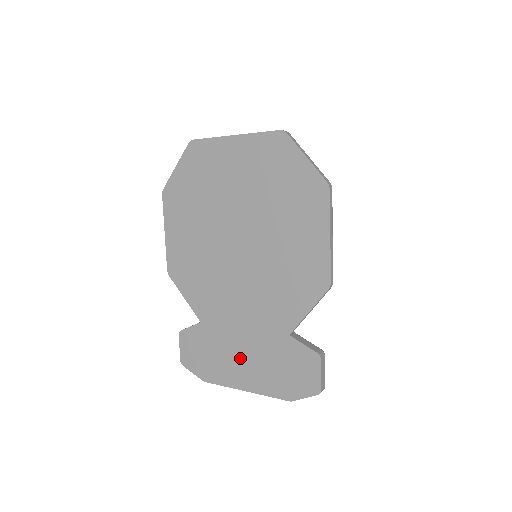
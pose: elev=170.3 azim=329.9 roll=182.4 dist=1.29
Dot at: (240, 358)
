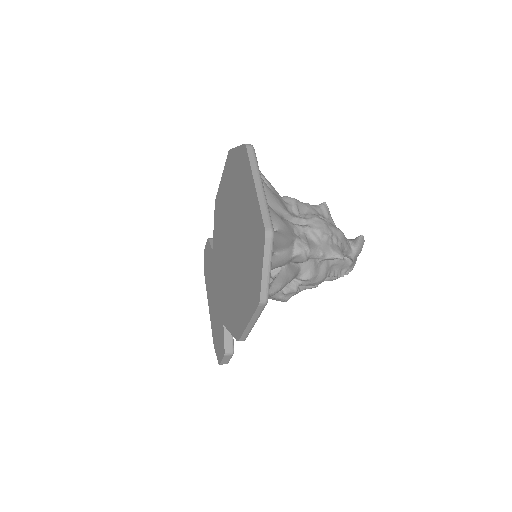
Dot at: (213, 295)
